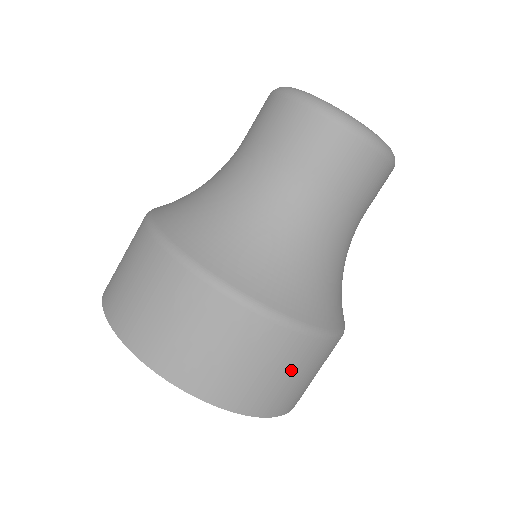
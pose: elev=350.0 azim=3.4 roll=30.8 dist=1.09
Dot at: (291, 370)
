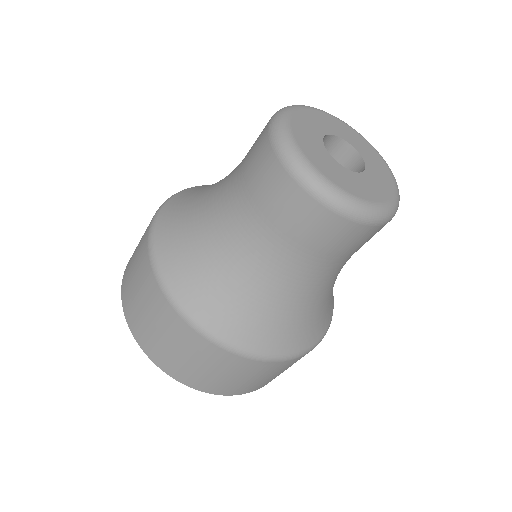
Dot at: (159, 324)
